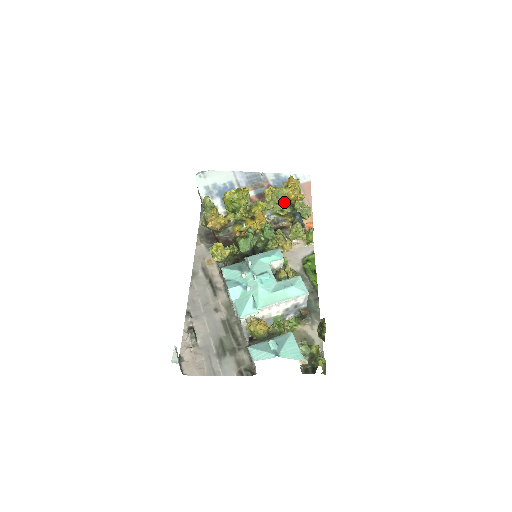
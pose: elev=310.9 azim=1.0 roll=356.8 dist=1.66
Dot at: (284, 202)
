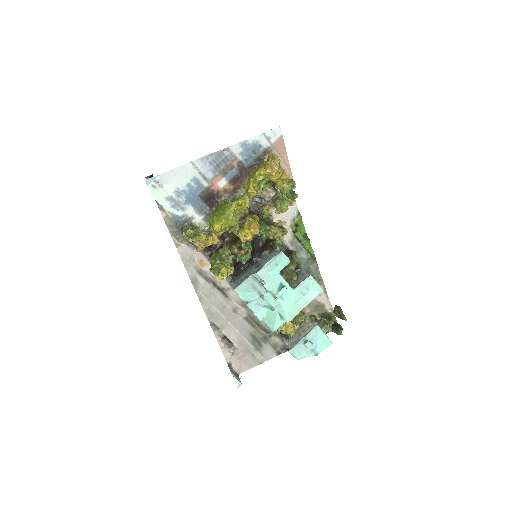
Dot at: (265, 183)
